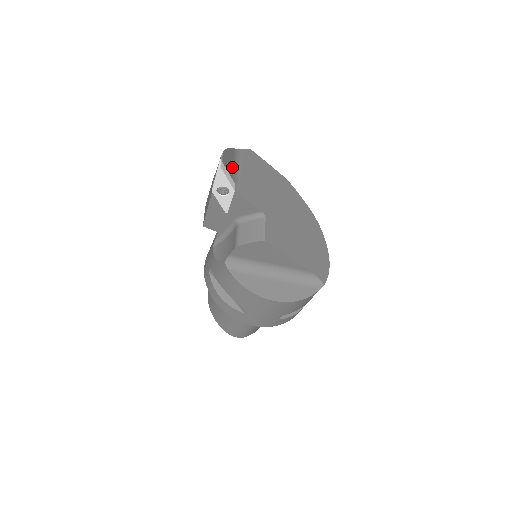
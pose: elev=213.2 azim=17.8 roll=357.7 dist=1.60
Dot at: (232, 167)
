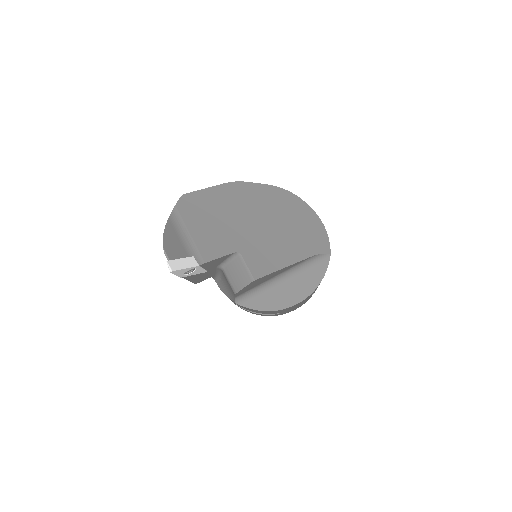
Dot at: (180, 243)
